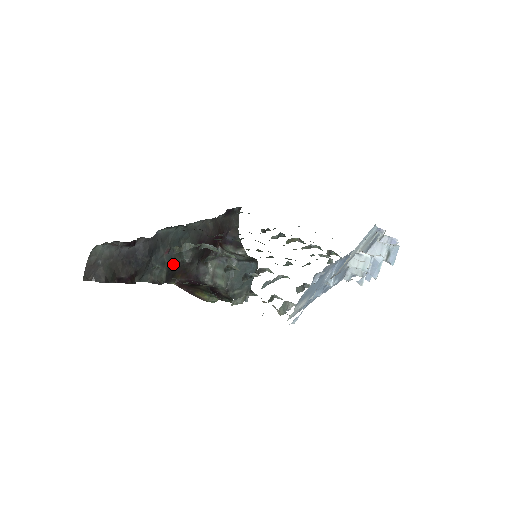
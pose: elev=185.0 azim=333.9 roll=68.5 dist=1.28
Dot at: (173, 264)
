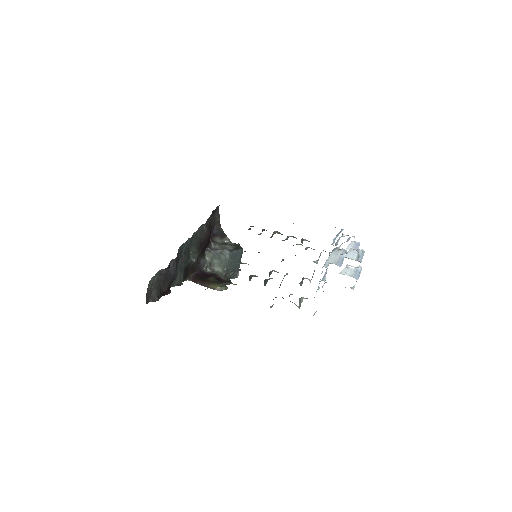
Dot at: (186, 266)
